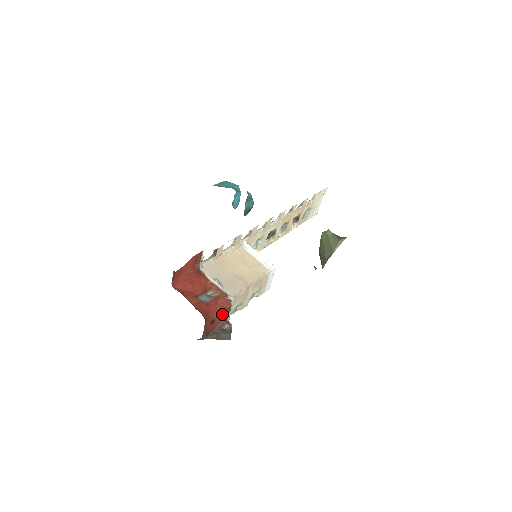
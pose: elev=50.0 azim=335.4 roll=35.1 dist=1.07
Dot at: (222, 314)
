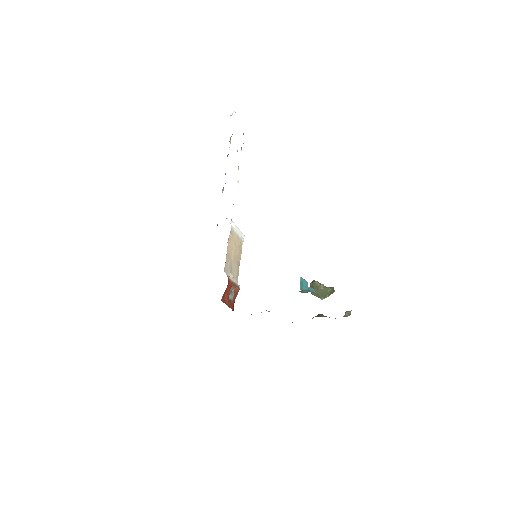
Dot at: occluded
